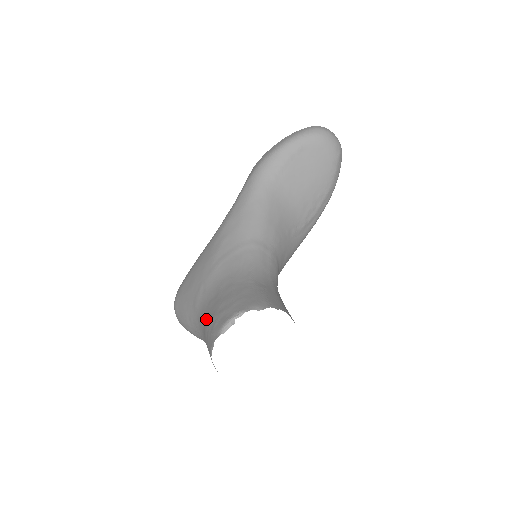
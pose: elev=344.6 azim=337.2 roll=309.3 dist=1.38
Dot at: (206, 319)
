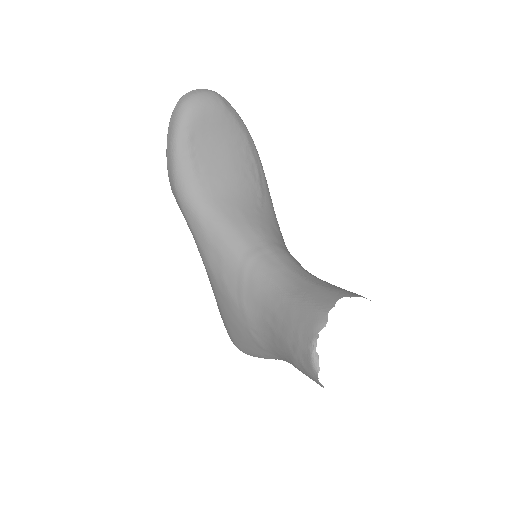
Dot at: (286, 359)
